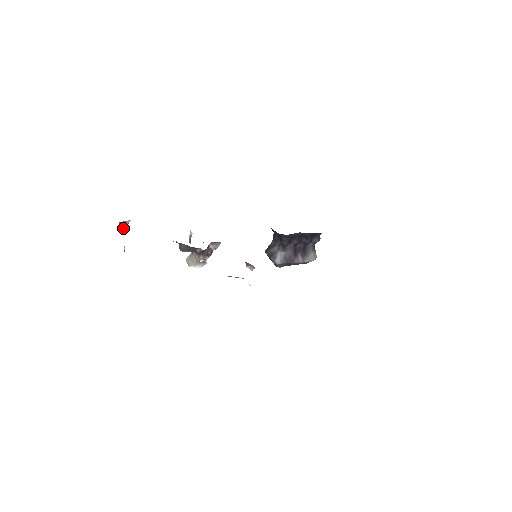
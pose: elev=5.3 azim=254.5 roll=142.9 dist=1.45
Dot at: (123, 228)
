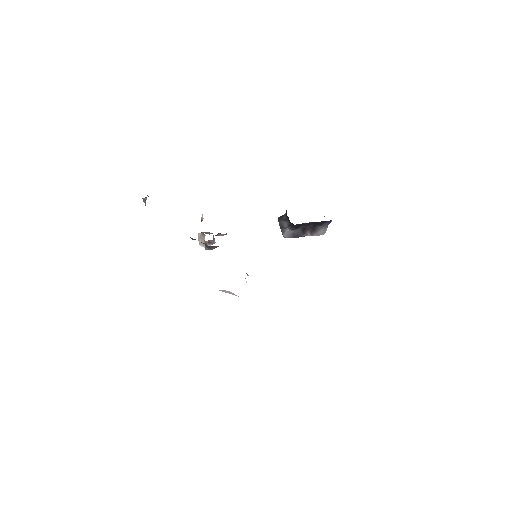
Dot at: occluded
